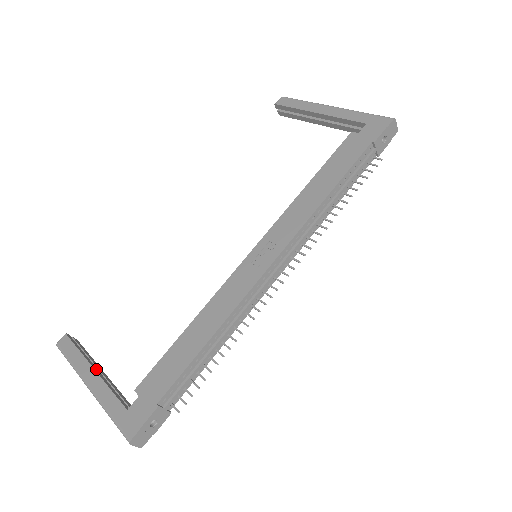
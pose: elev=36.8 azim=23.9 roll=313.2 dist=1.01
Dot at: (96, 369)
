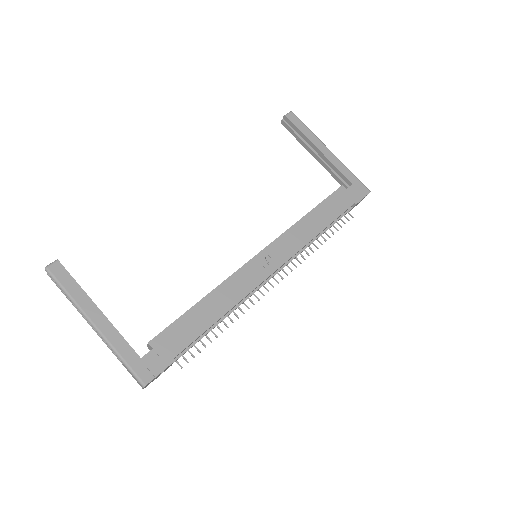
Dot at: (99, 309)
